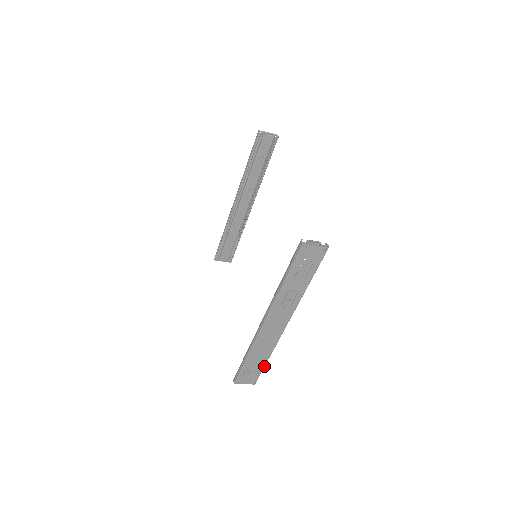
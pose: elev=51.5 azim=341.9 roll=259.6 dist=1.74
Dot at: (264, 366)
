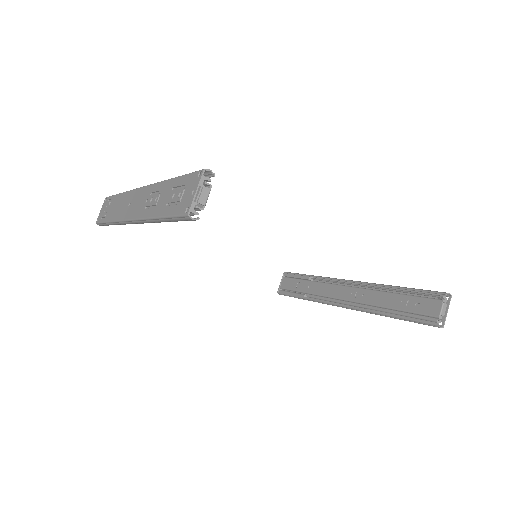
Dot at: occluded
